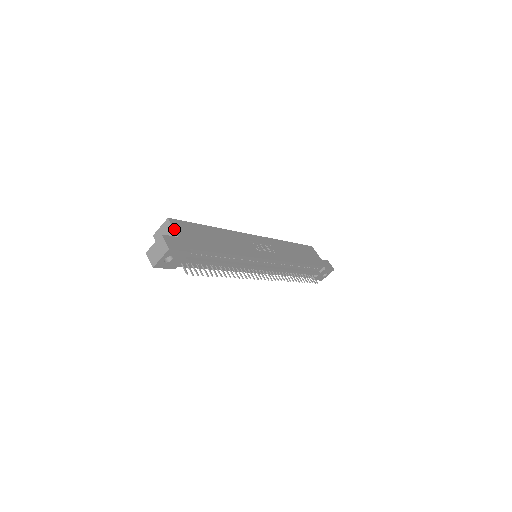
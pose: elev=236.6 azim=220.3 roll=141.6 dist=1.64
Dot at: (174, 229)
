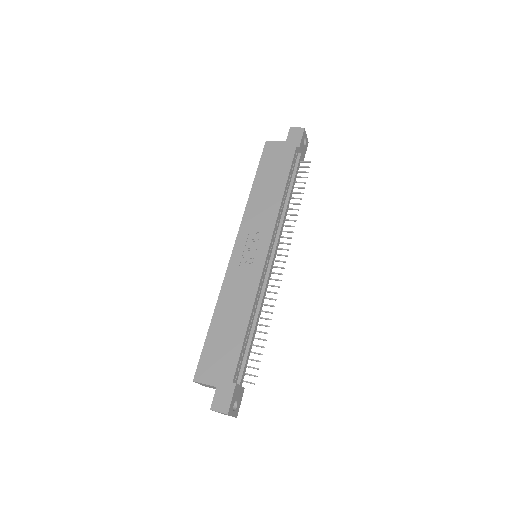
Dot at: (207, 384)
